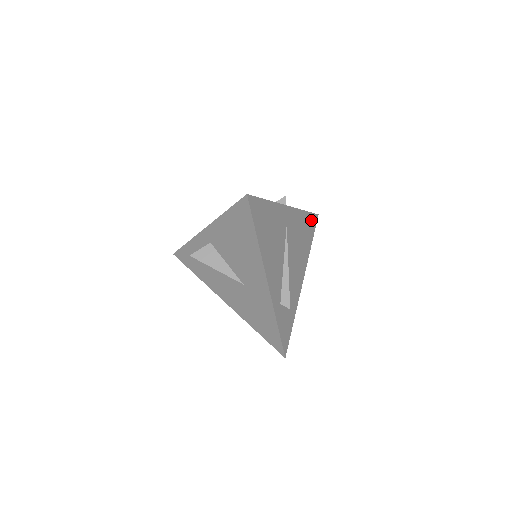
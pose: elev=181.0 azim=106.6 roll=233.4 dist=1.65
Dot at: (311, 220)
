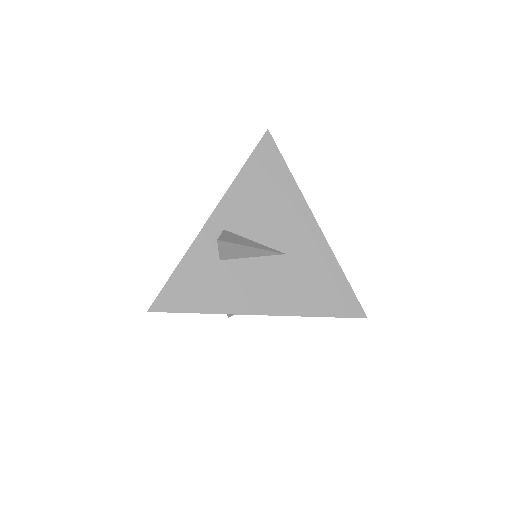
Dot at: occluded
